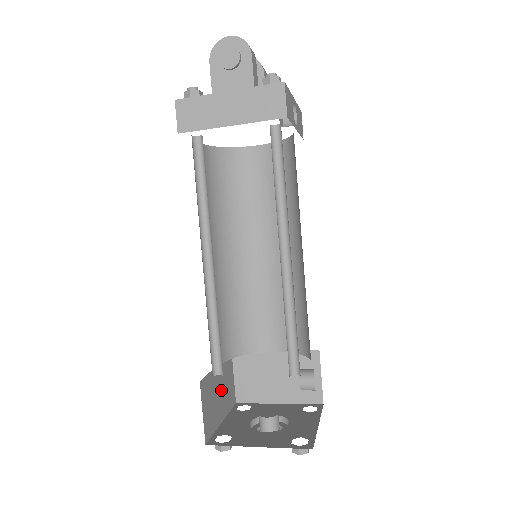
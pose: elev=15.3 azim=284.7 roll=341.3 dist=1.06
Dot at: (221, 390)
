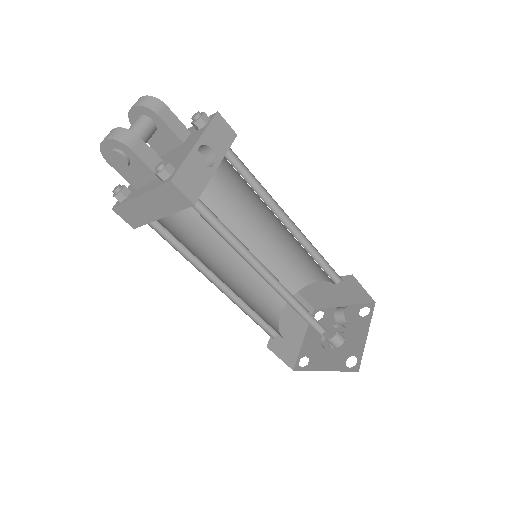
Dot at: (292, 322)
